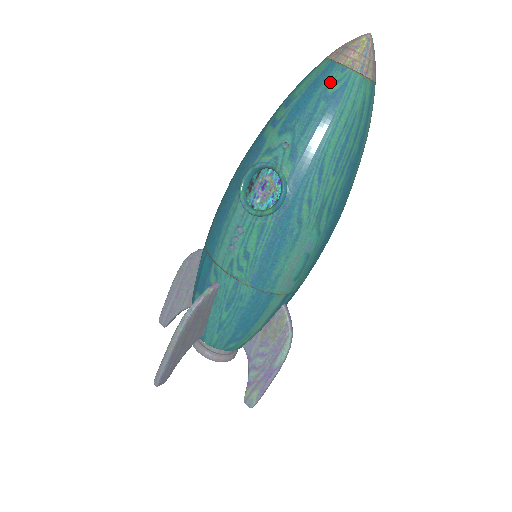
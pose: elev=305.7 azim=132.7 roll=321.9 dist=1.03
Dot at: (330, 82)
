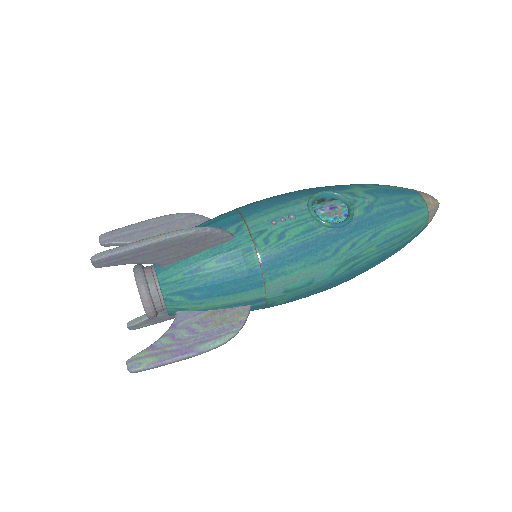
Dot at: (413, 198)
